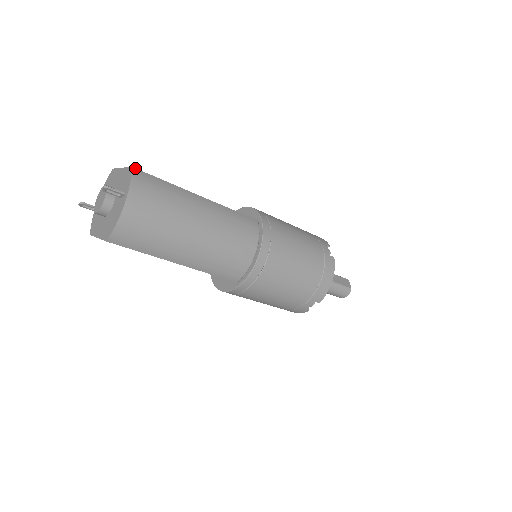
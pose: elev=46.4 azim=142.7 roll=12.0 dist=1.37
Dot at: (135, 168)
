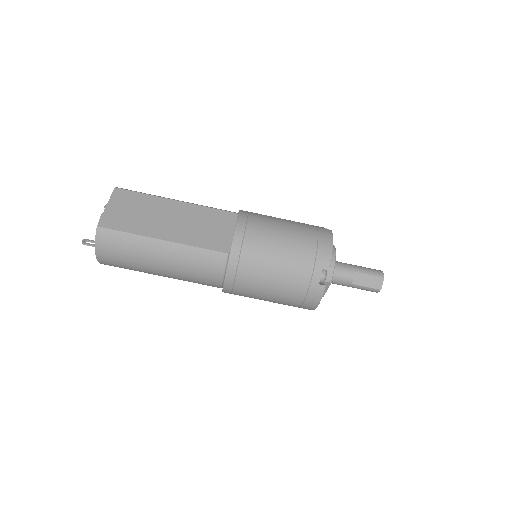
Dot at: (100, 227)
